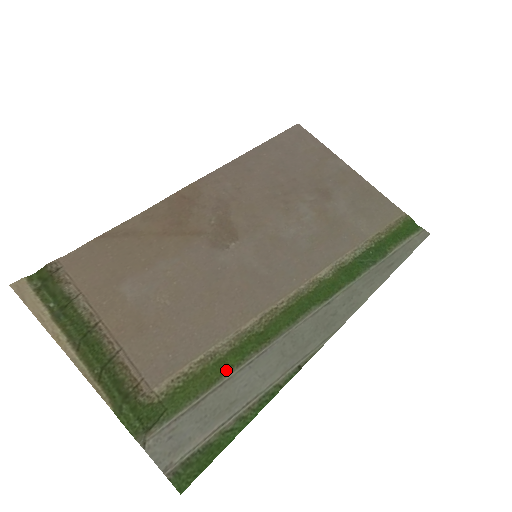
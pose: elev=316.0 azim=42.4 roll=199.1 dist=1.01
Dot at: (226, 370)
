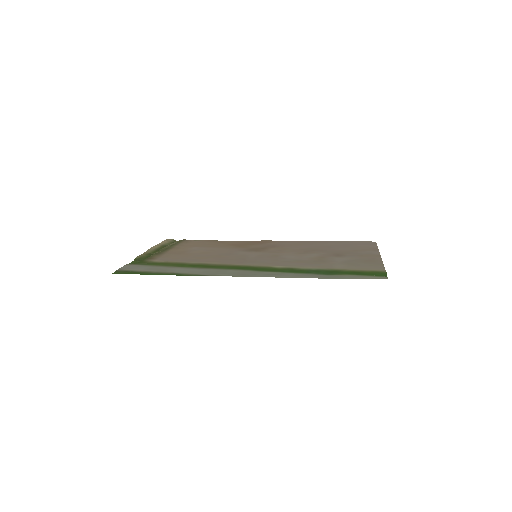
Dot at: (180, 266)
